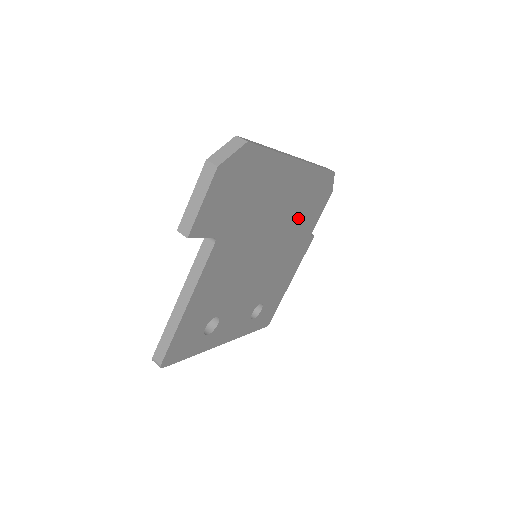
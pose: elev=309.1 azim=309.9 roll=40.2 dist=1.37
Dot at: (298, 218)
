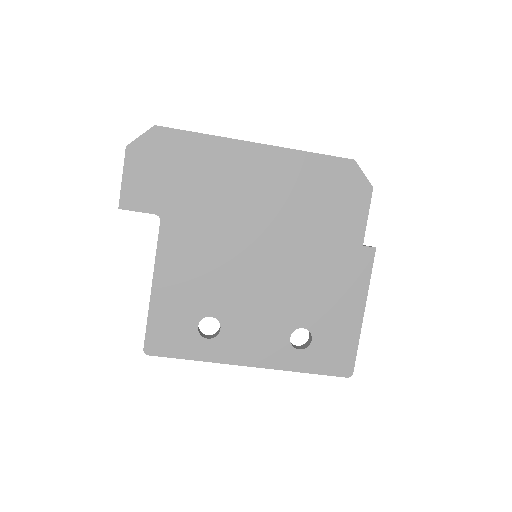
Dot at: (309, 215)
